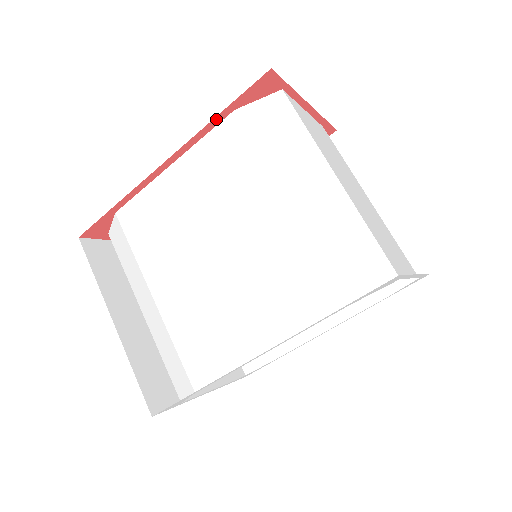
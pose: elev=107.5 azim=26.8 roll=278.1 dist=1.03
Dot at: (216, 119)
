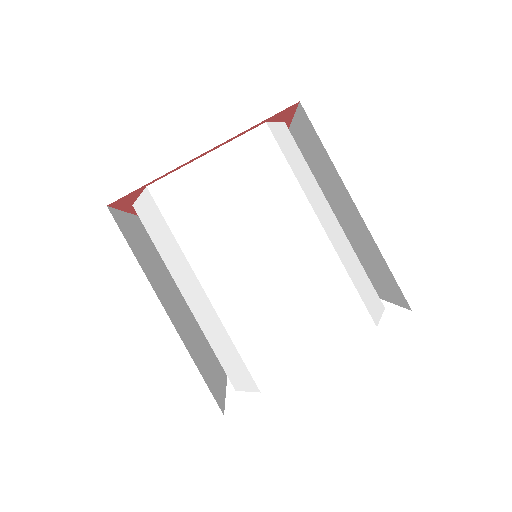
Dot at: (129, 210)
